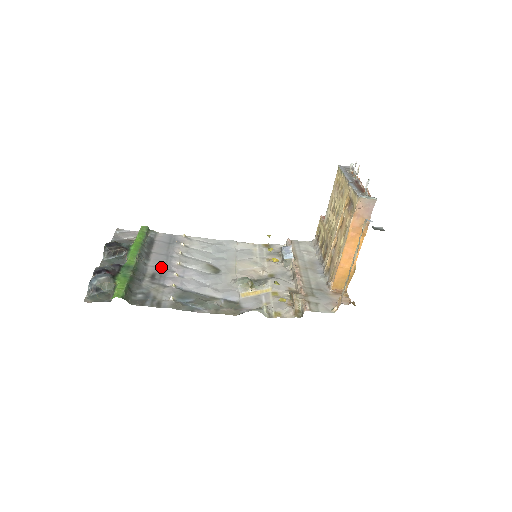
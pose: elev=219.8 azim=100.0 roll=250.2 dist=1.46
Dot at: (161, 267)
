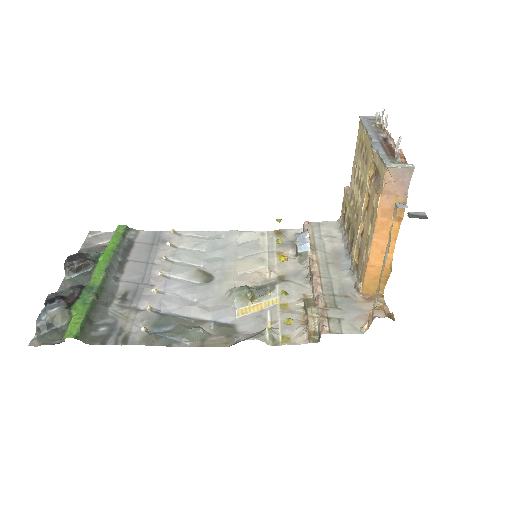
Dot at: (137, 281)
